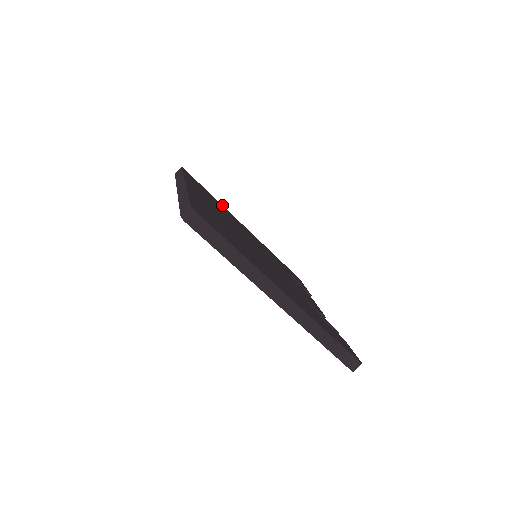
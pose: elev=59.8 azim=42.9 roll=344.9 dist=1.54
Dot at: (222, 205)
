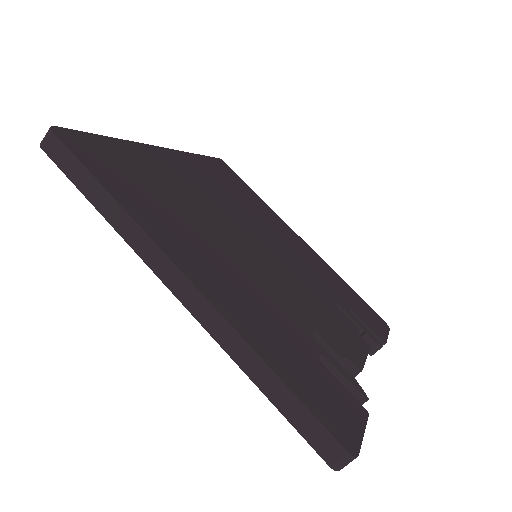
Dot at: occluded
